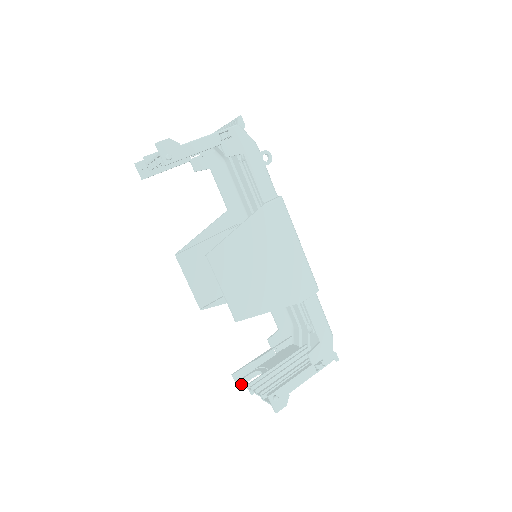
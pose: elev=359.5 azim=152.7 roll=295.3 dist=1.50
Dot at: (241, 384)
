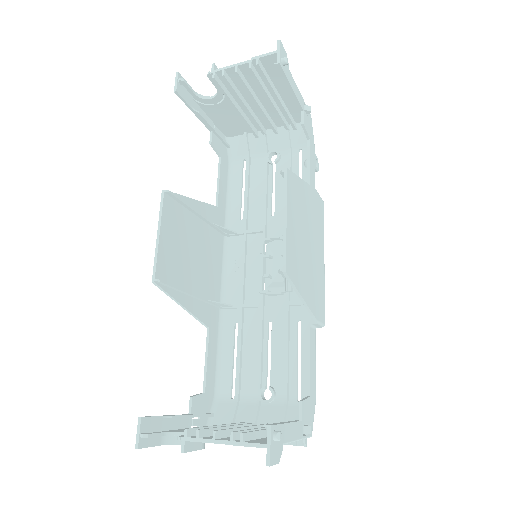
Dot at: (143, 444)
